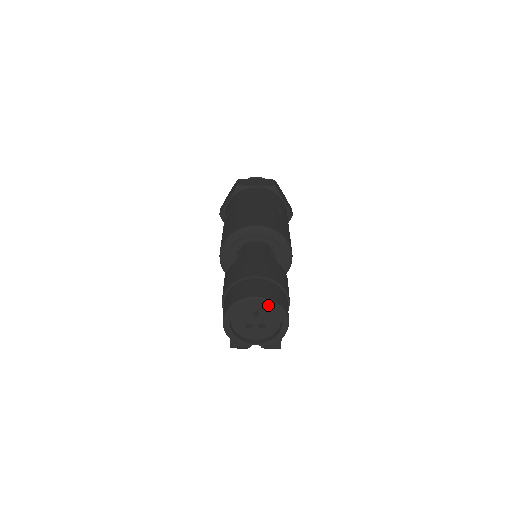
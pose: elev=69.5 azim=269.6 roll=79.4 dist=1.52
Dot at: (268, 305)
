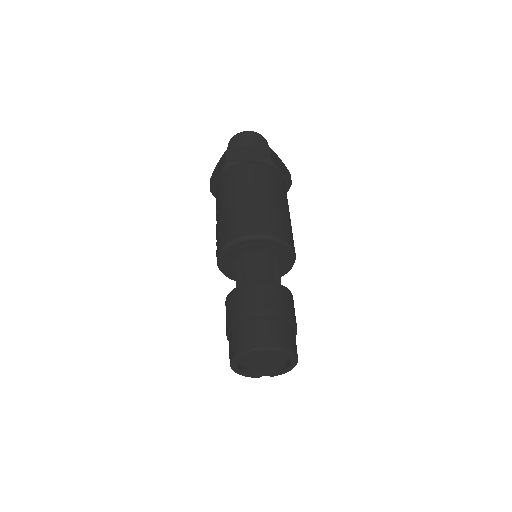
Dot at: occluded
